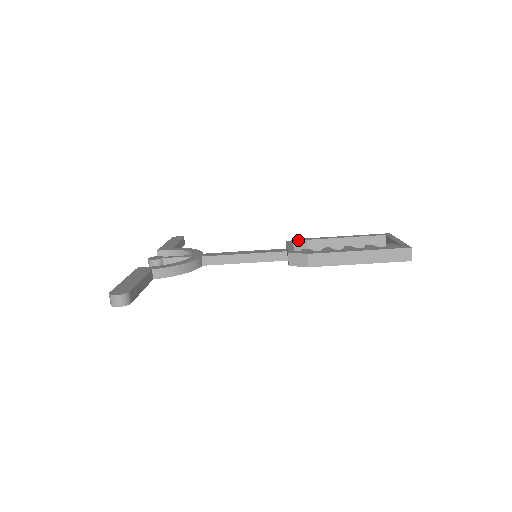
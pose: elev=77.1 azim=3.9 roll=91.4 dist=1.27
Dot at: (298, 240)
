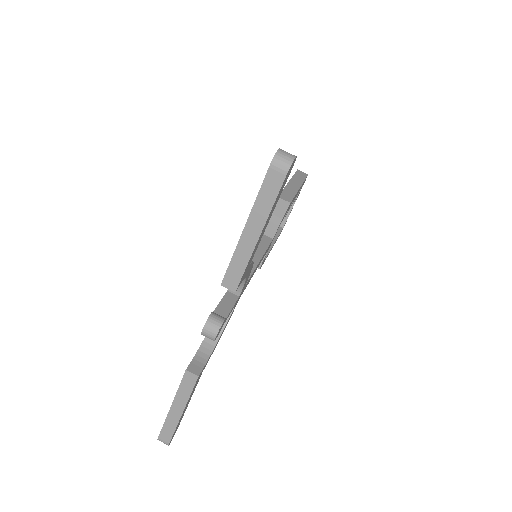
Dot at: occluded
